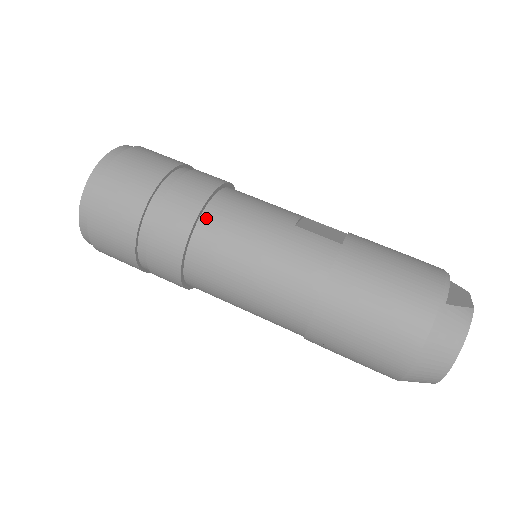
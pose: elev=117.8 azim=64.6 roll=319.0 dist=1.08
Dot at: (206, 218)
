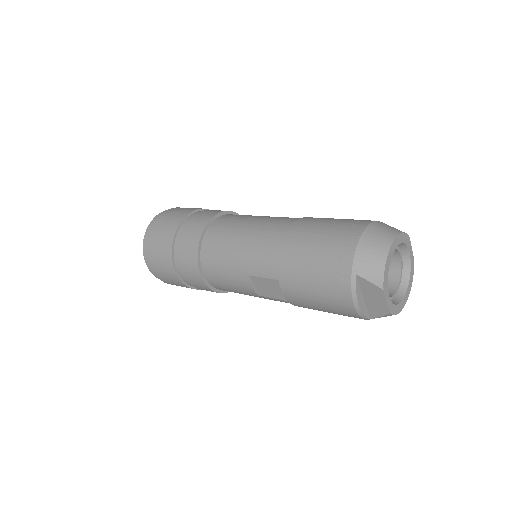
Dot at: (232, 214)
